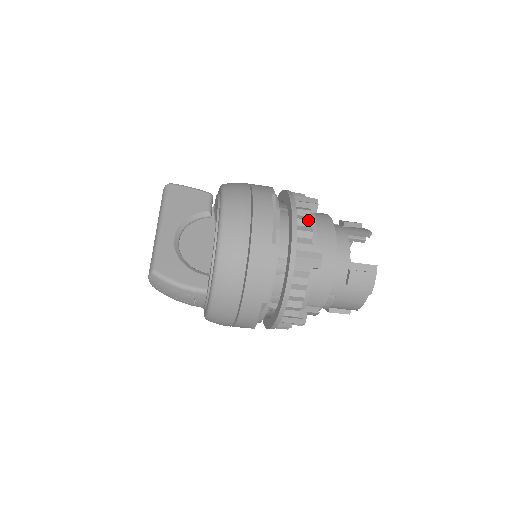
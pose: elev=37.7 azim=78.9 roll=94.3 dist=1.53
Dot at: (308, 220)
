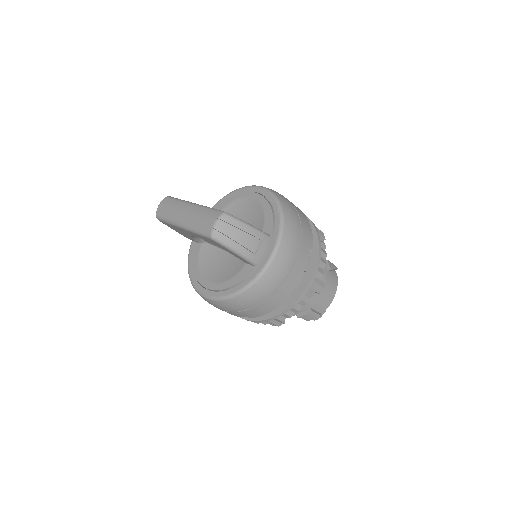
Dot at: occluded
